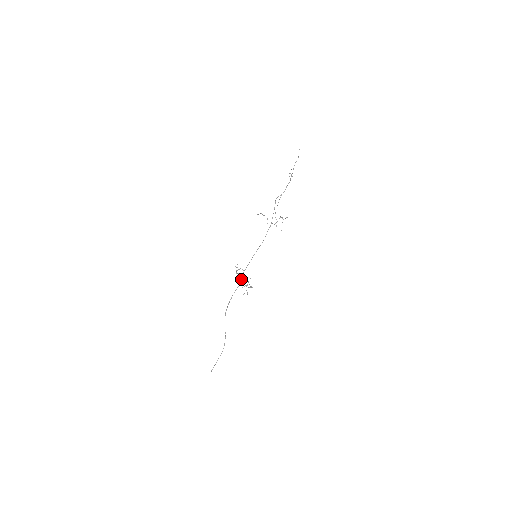
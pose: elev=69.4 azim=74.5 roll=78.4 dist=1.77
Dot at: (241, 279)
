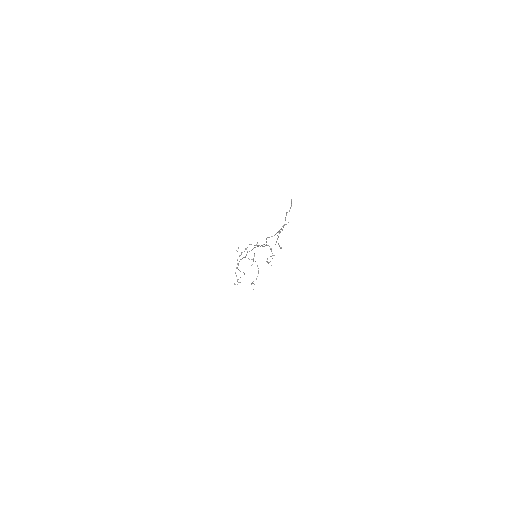
Dot at: (246, 254)
